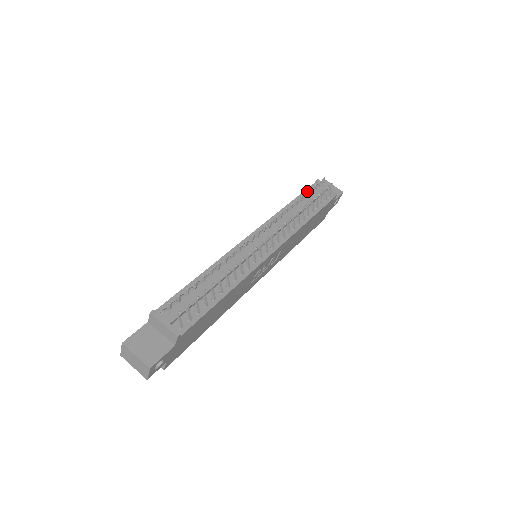
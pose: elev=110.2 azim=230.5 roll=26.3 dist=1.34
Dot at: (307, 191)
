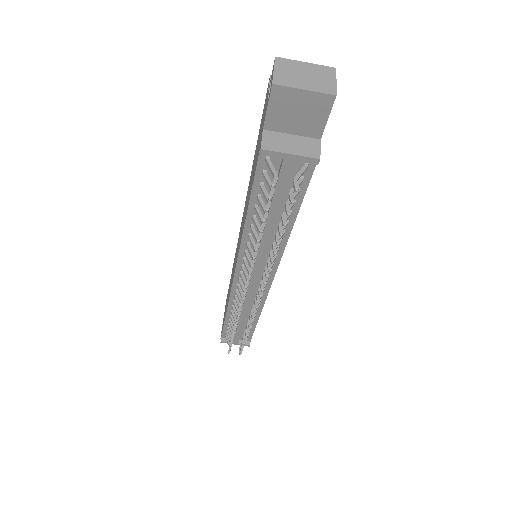
Dot at: (258, 179)
